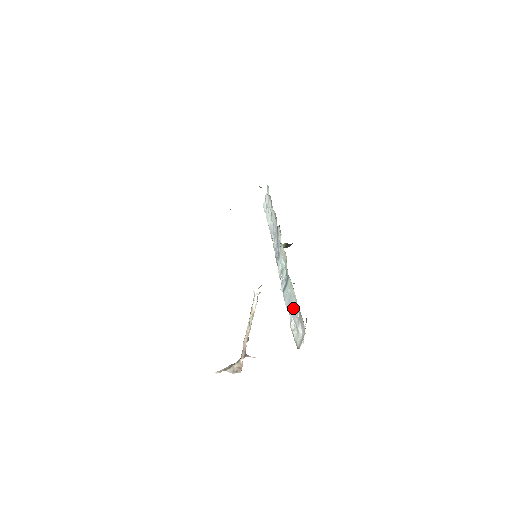
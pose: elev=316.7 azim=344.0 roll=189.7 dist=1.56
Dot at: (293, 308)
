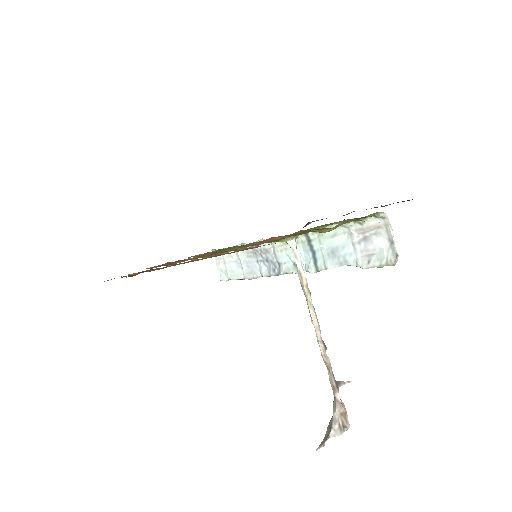
Dot at: (345, 246)
